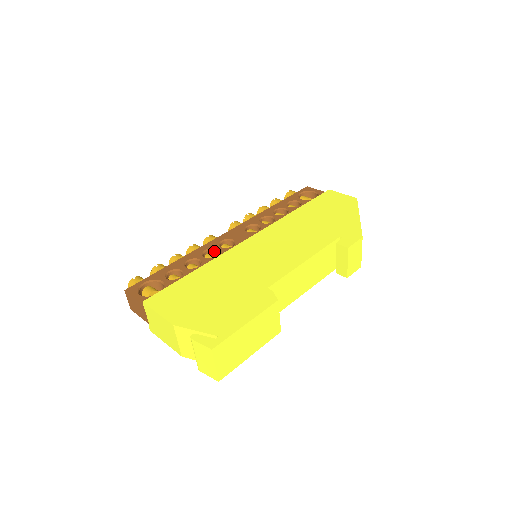
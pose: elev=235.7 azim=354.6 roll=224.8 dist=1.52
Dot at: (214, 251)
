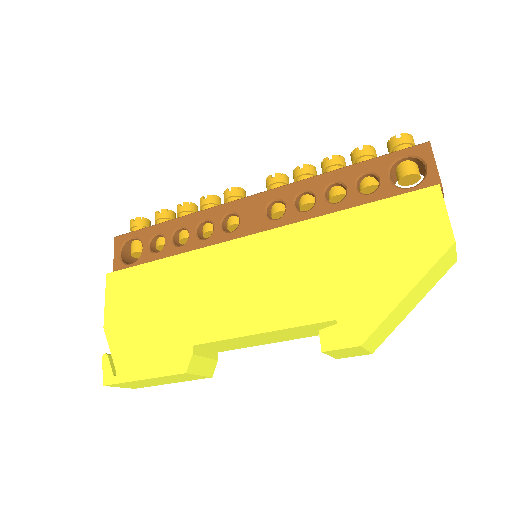
Dot at: (213, 225)
